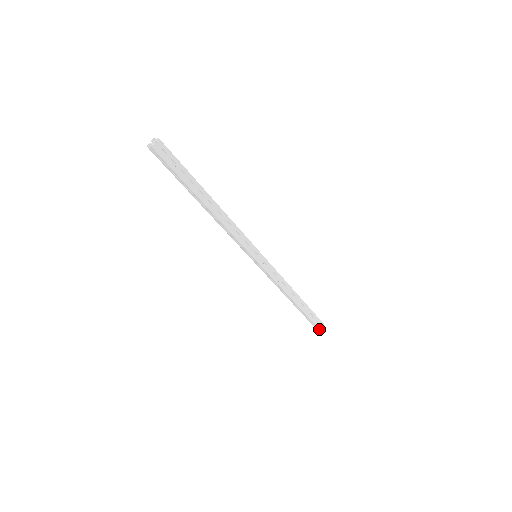
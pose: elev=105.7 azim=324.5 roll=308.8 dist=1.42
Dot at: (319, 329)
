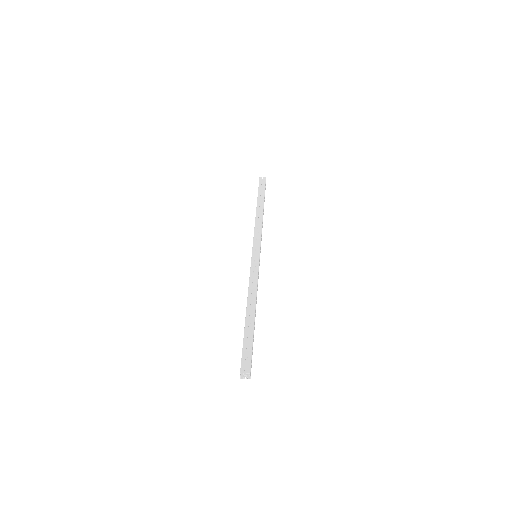
Dot at: (241, 367)
